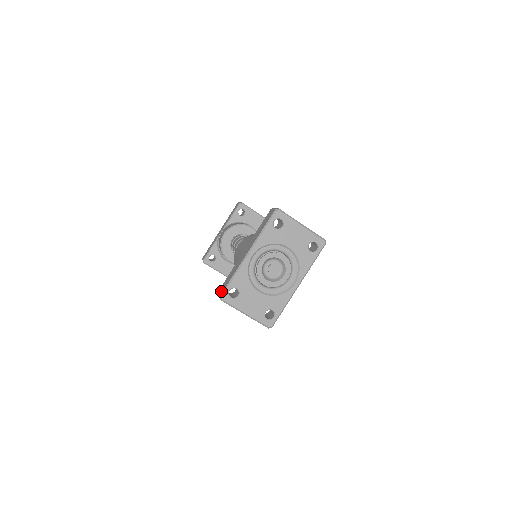
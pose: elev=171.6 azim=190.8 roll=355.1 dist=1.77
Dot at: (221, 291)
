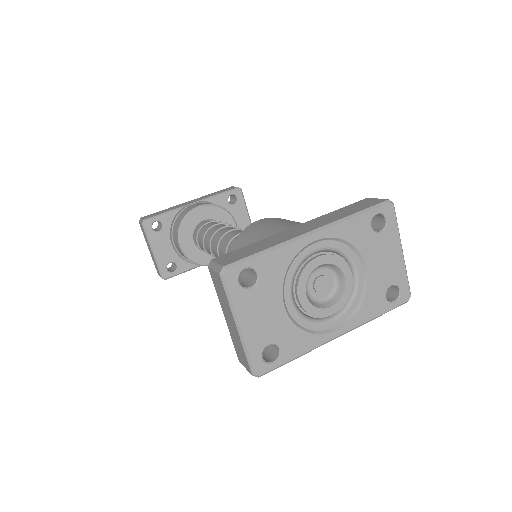
Dot at: (227, 260)
